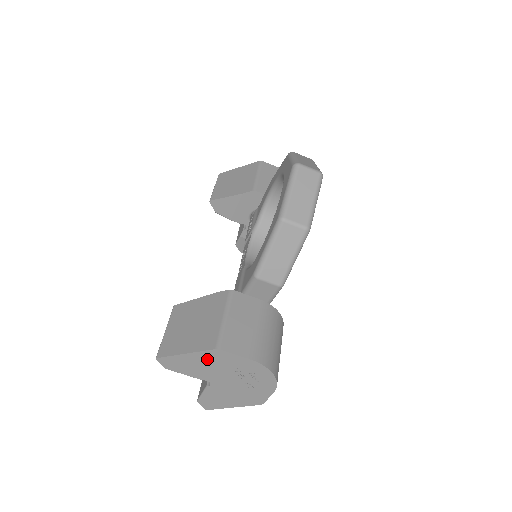
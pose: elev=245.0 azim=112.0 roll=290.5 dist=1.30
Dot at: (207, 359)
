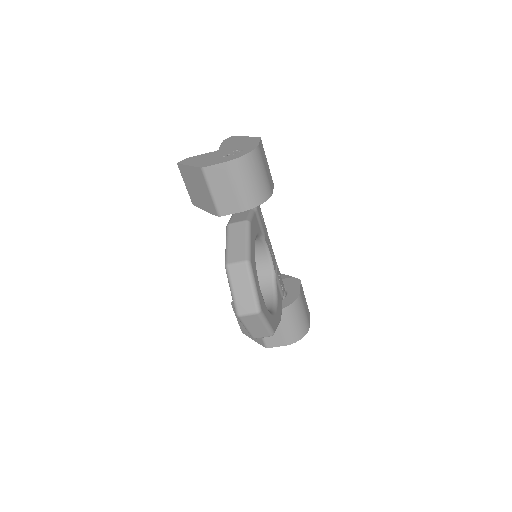
Dot at: occluded
